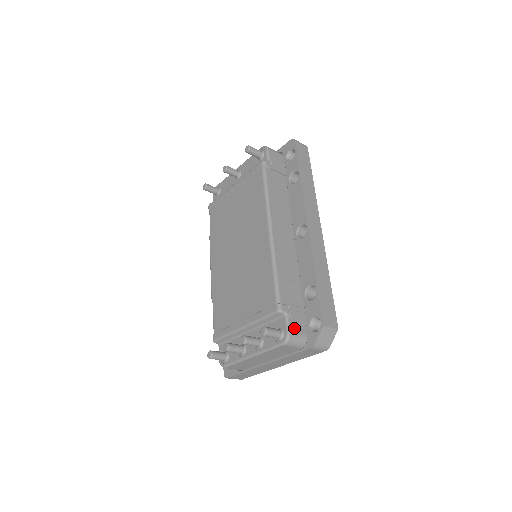
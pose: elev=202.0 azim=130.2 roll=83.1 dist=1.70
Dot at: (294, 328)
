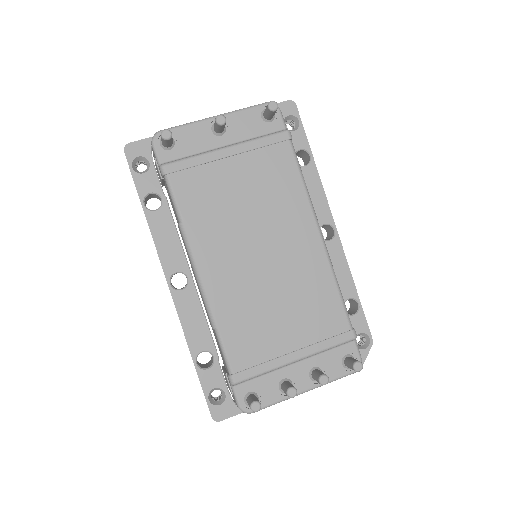
Dot at: occluded
